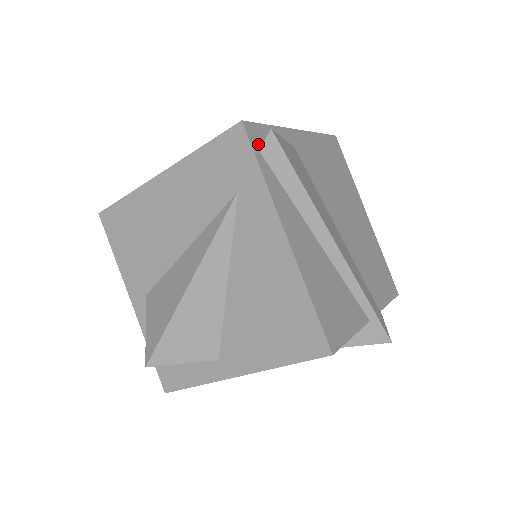
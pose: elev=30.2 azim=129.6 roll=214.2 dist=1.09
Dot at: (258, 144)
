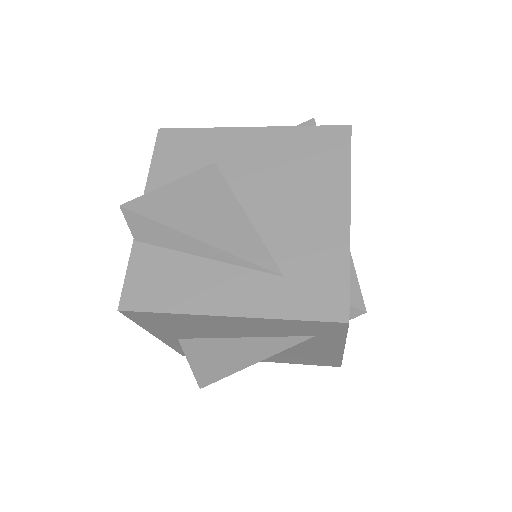
Dot at: occluded
